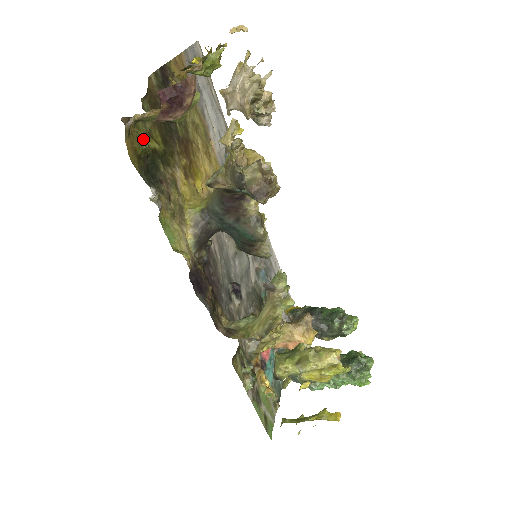
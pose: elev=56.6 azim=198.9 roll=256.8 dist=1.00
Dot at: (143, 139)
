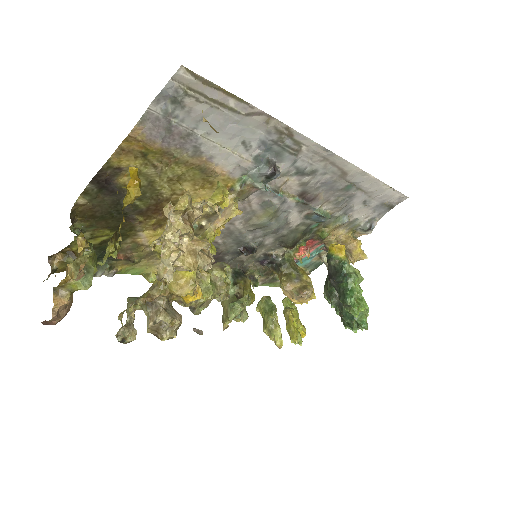
Dot at: occluded
